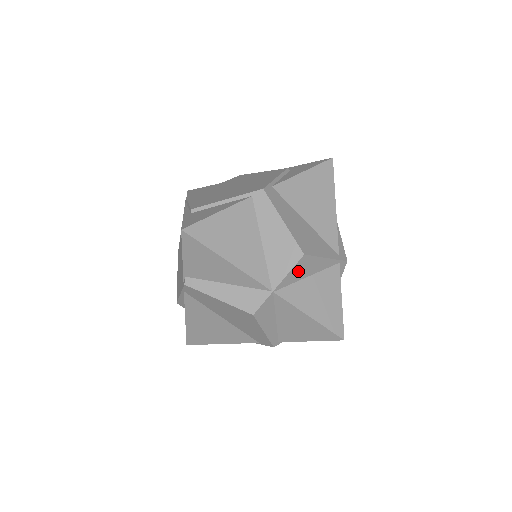
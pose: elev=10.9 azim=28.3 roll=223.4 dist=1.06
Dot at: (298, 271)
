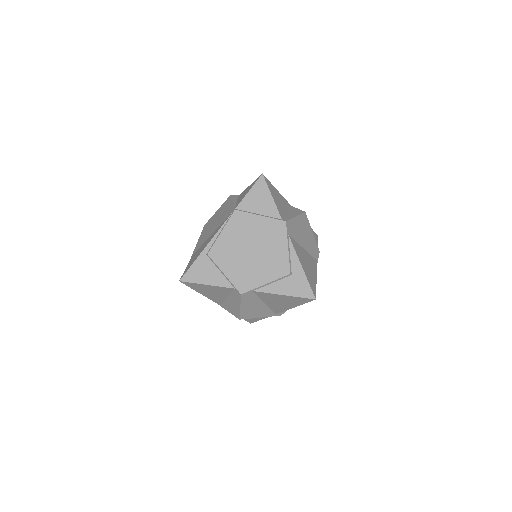
Dot at: occluded
